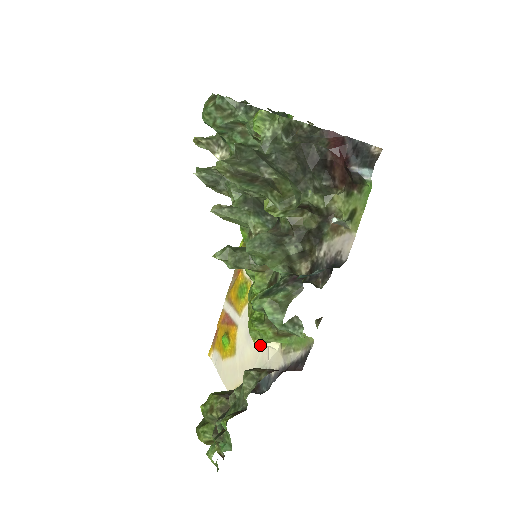
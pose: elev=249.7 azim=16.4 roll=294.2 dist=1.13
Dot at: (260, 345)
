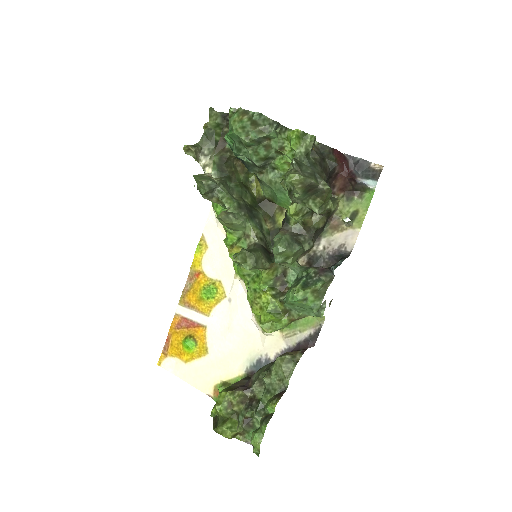
Dot at: (248, 337)
